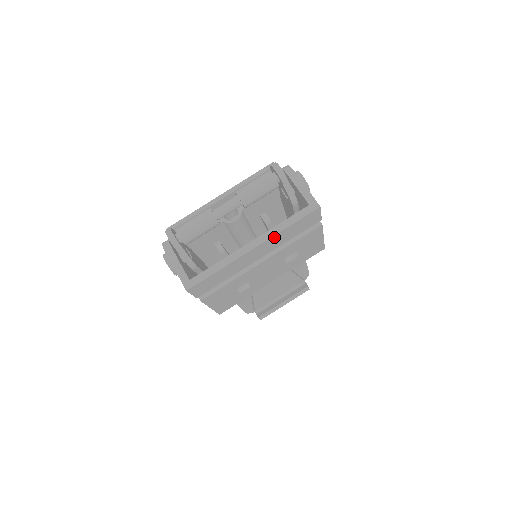
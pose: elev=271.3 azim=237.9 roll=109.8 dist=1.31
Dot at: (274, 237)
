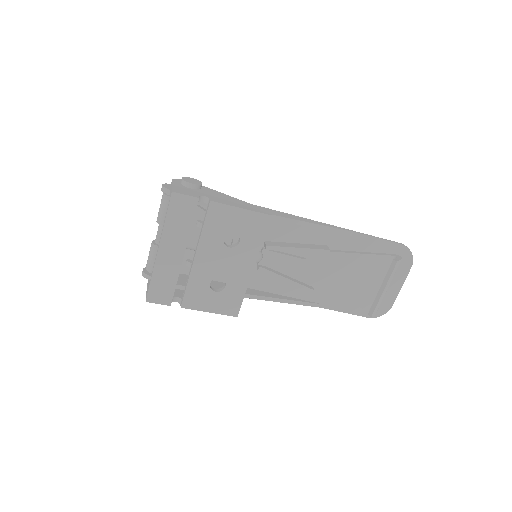
Dot at: (165, 233)
